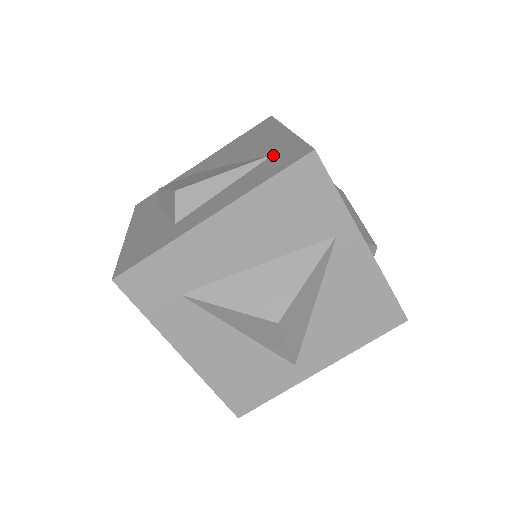
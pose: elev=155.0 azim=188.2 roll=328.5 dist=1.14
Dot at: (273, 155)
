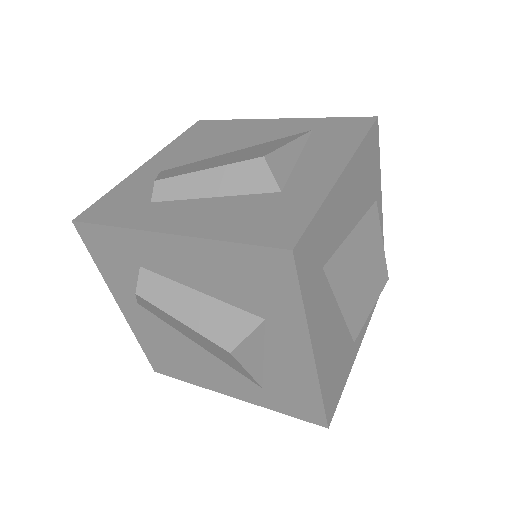
Dot at: (315, 130)
